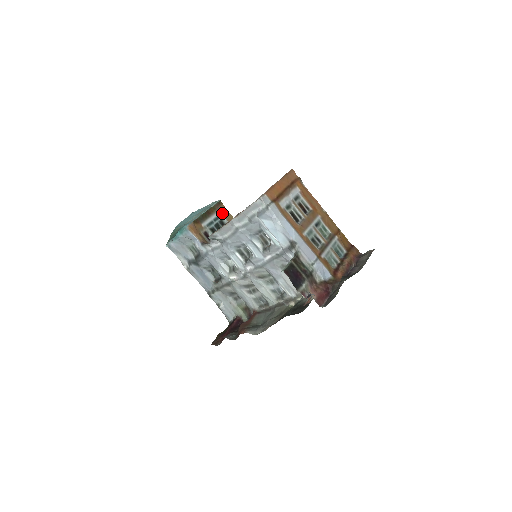
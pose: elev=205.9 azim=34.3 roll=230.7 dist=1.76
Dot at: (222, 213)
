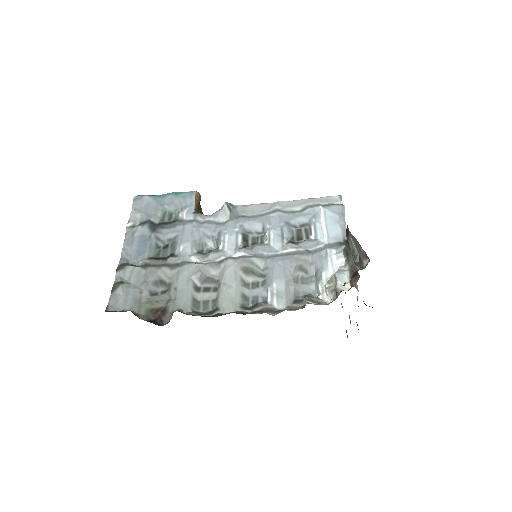
Dot at: occluded
